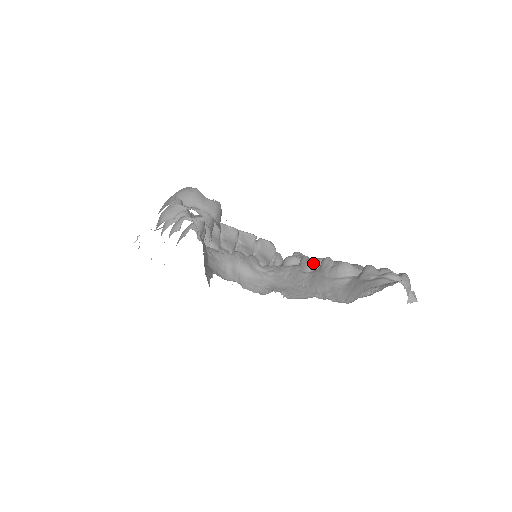
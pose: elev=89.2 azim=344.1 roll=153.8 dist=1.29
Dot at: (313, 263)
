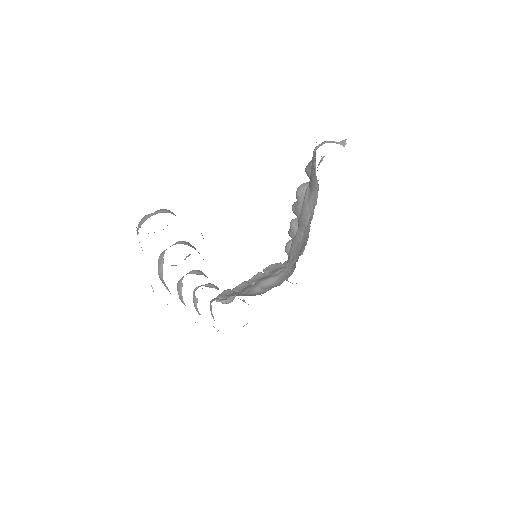
Dot at: (293, 223)
